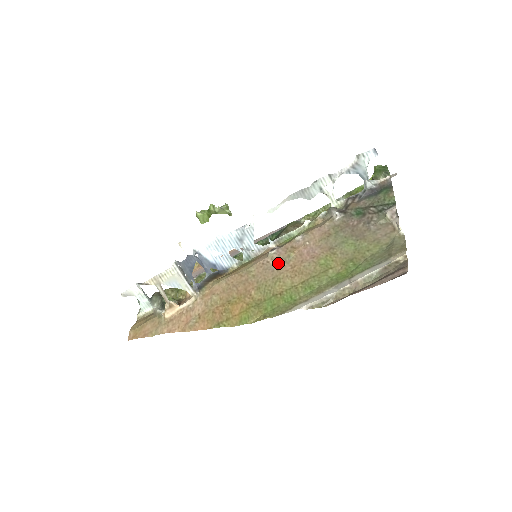
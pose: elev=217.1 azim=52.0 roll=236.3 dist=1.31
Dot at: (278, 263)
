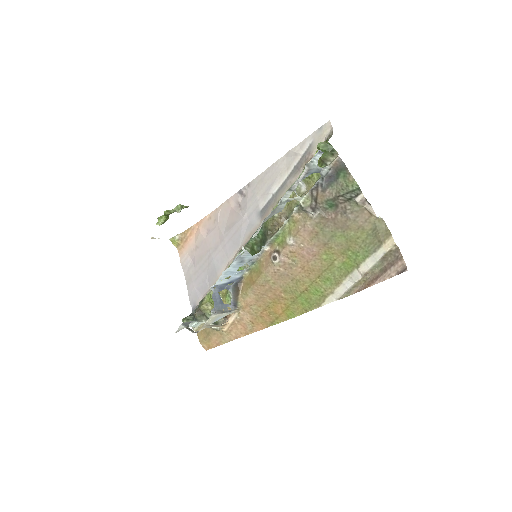
Dot at: (288, 269)
